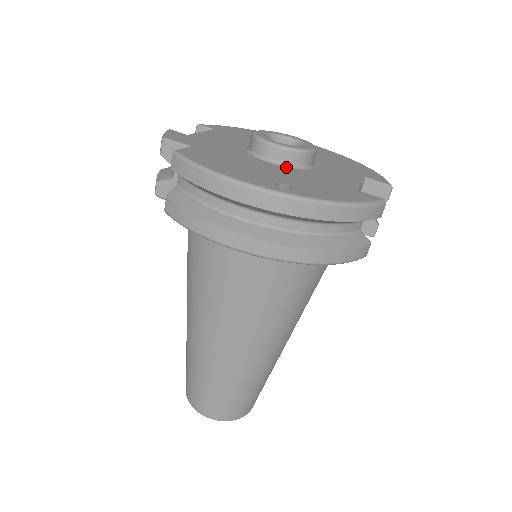
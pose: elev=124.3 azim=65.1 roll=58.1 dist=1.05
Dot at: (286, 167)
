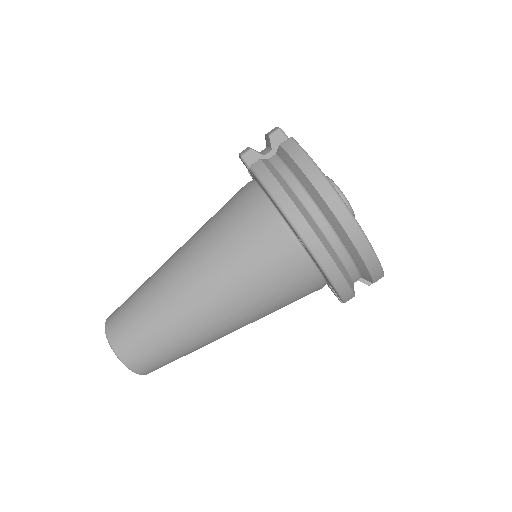
Dot at: occluded
